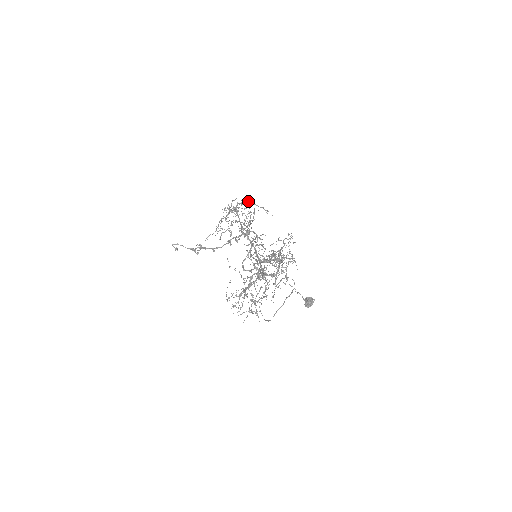
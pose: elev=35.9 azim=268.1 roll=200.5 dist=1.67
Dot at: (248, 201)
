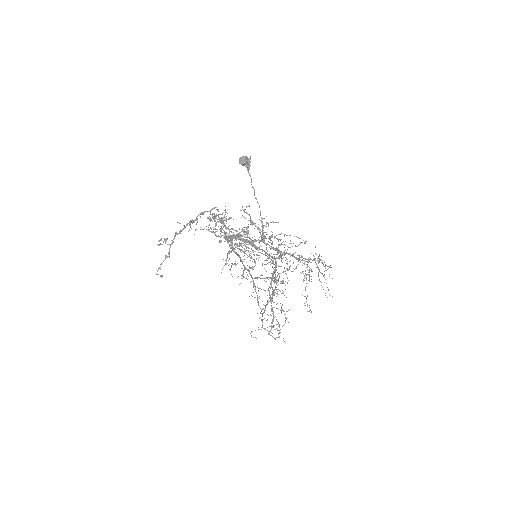
Dot at: (265, 270)
